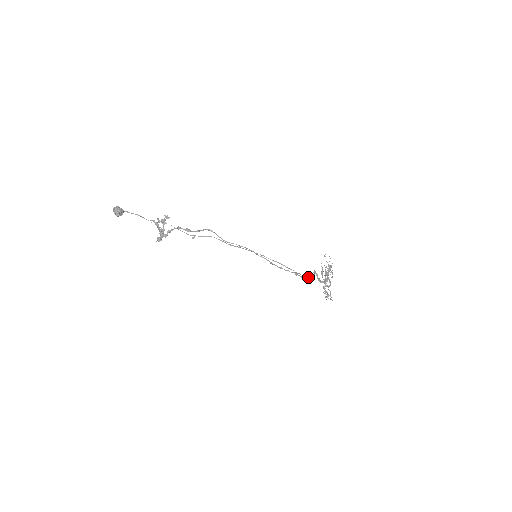
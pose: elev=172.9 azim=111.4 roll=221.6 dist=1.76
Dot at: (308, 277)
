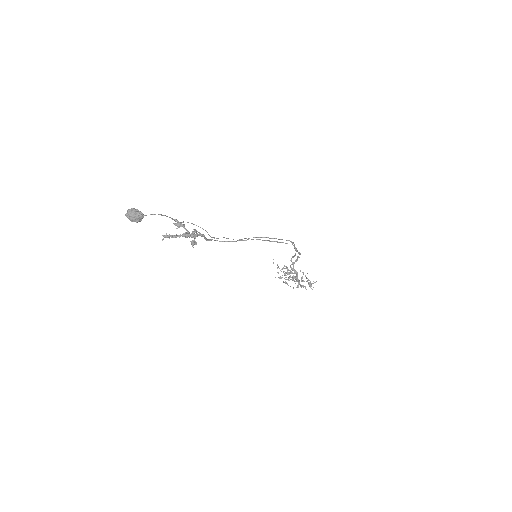
Dot at: (298, 256)
